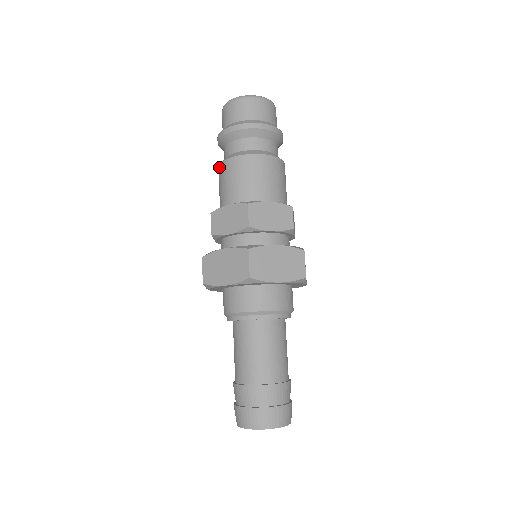
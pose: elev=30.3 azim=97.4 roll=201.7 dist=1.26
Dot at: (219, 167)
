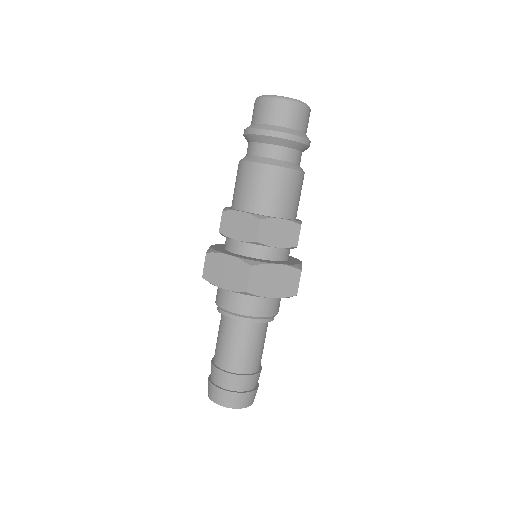
Dot at: occluded
